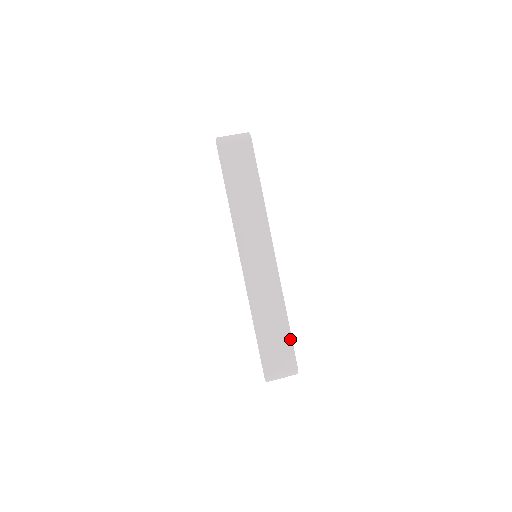
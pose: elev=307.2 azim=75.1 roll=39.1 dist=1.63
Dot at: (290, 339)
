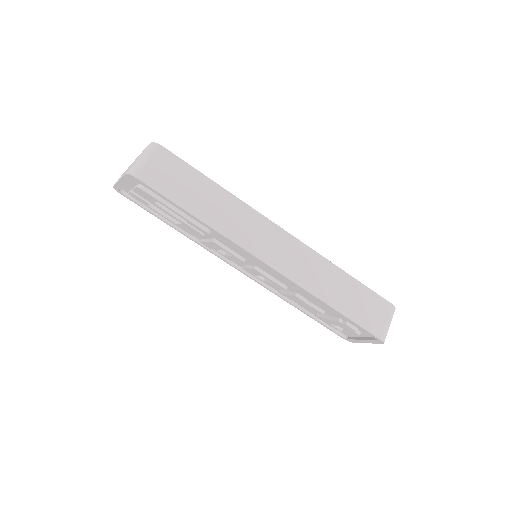
Dot at: (364, 287)
